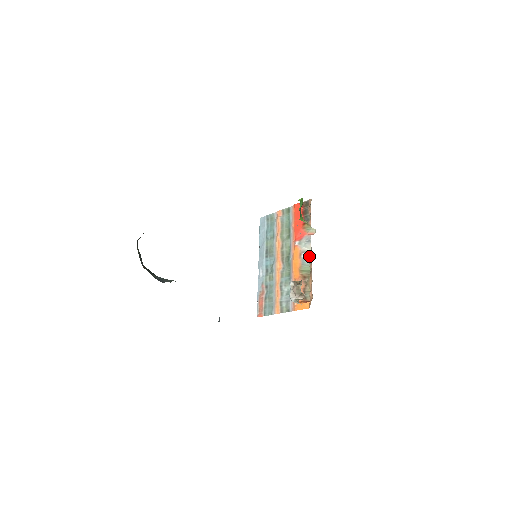
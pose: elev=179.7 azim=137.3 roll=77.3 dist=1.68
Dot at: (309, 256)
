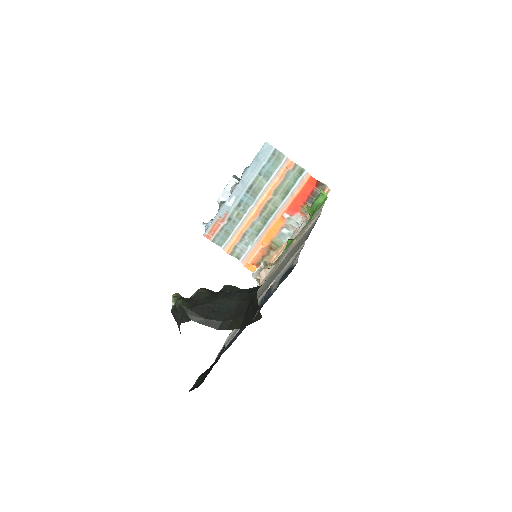
Dot at: (288, 234)
